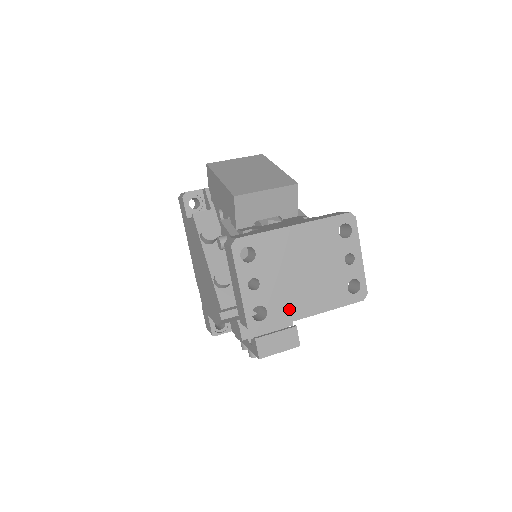
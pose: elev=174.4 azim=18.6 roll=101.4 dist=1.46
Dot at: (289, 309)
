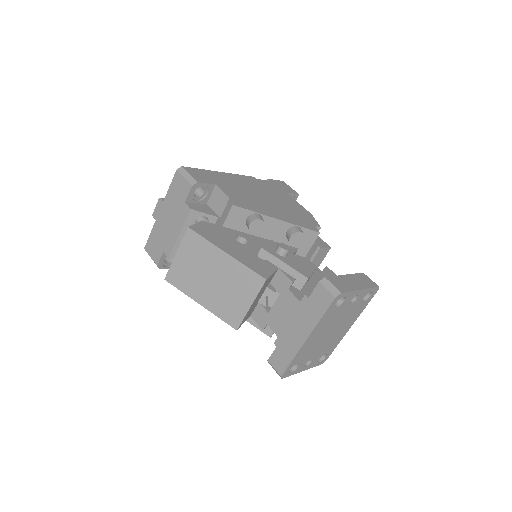
Dot at: (336, 341)
